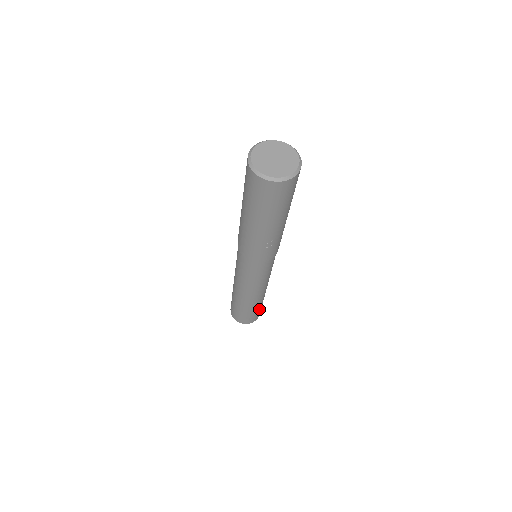
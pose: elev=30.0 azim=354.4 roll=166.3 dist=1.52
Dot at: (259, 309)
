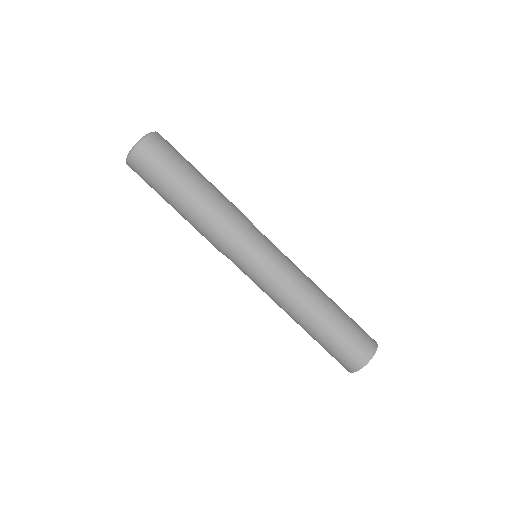
Dot at: (352, 327)
